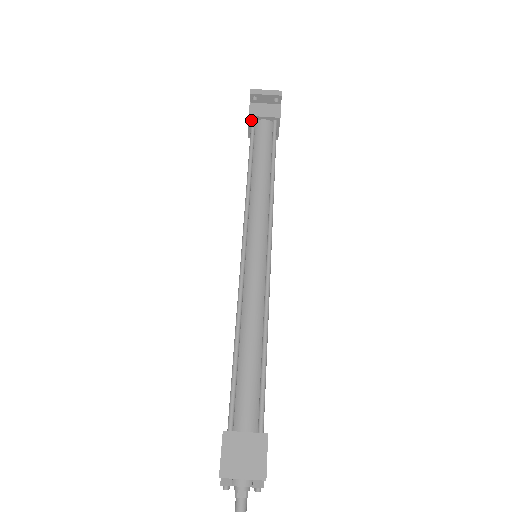
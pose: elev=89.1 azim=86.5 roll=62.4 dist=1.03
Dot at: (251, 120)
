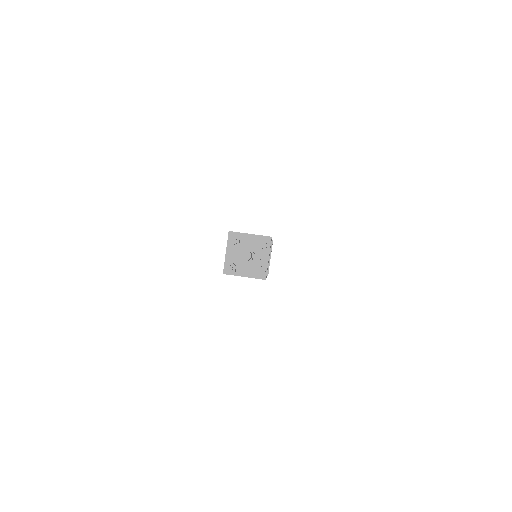
Dot at: occluded
